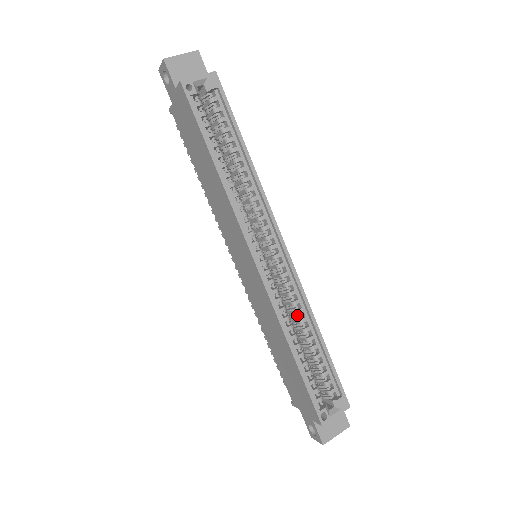
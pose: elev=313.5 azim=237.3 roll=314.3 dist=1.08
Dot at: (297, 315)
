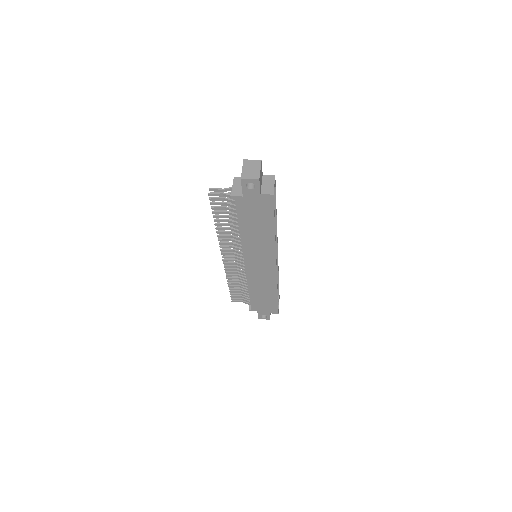
Dot at: occluded
